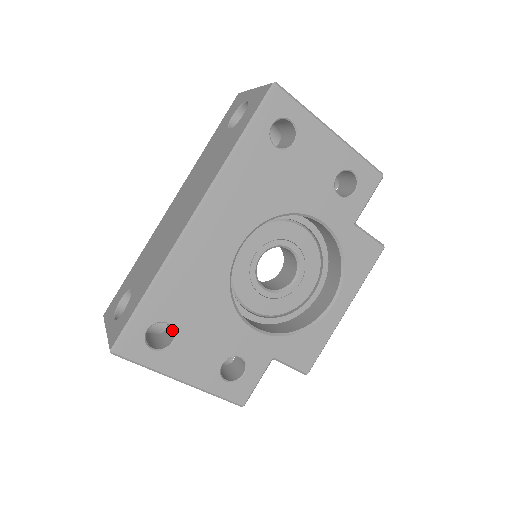
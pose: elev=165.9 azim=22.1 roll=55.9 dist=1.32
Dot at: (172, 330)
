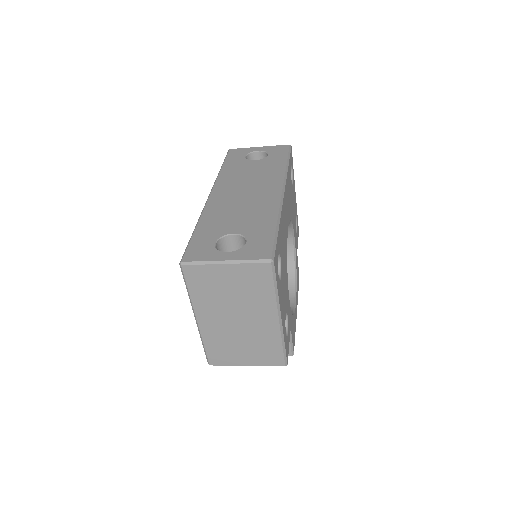
Dot at: occluded
